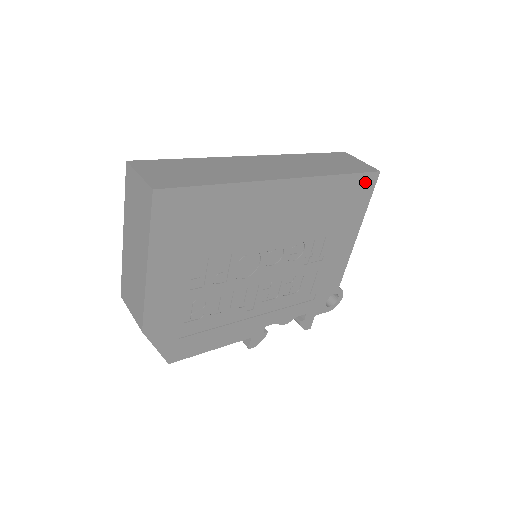
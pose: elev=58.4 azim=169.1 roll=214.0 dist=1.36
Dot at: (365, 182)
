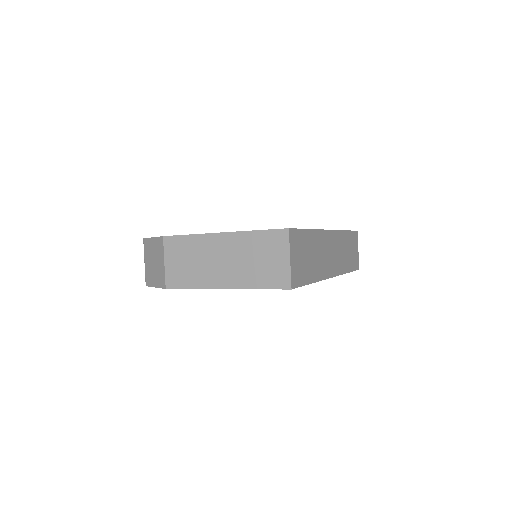
Dot at: occluded
